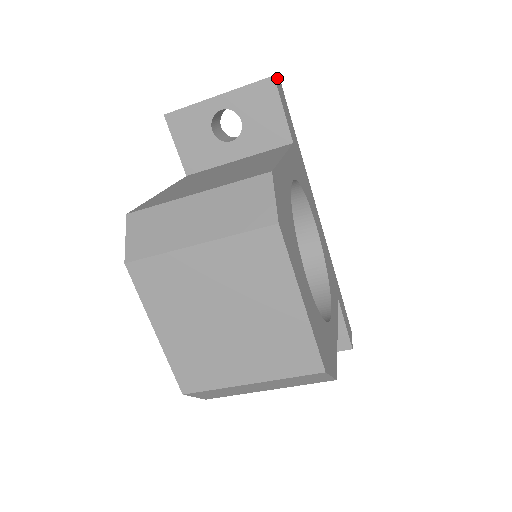
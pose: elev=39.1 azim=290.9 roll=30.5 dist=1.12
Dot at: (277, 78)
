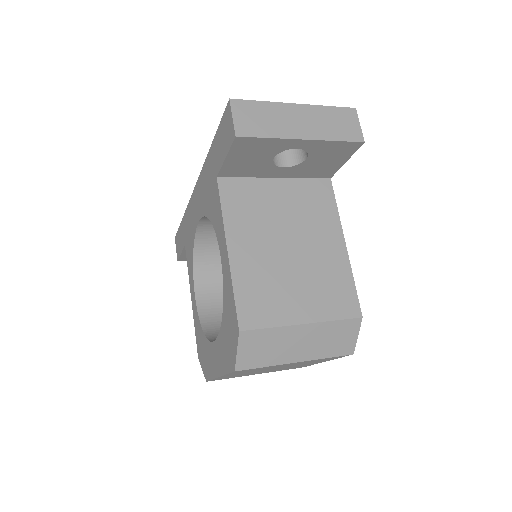
Dot at: (358, 126)
